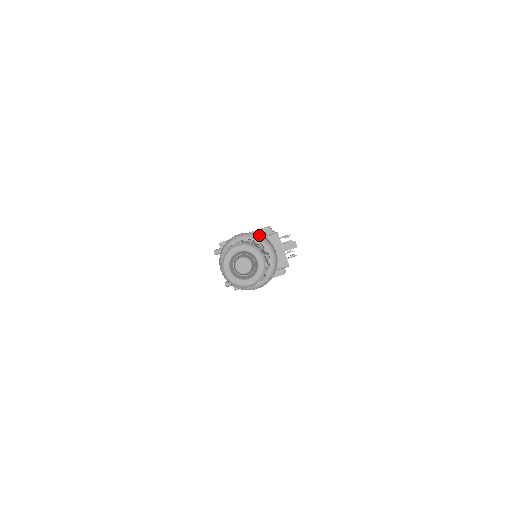
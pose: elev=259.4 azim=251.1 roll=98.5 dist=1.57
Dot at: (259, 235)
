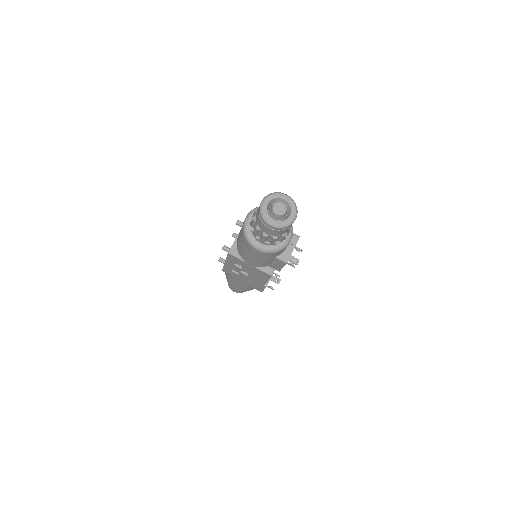
Dot at: occluded
